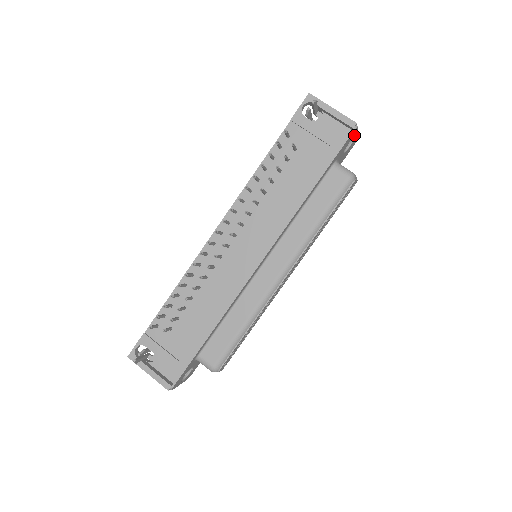
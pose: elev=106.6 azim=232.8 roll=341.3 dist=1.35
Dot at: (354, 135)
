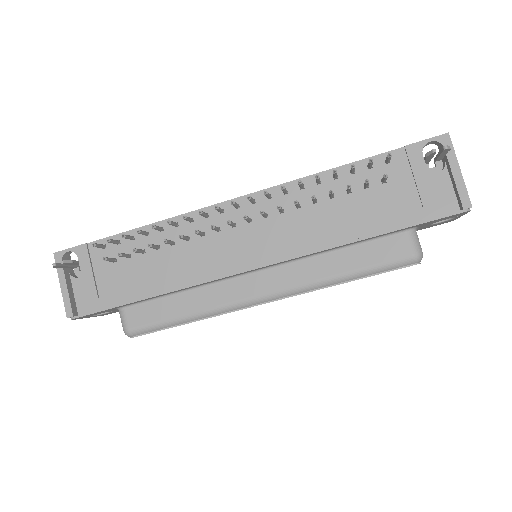
Dot at: occluded
